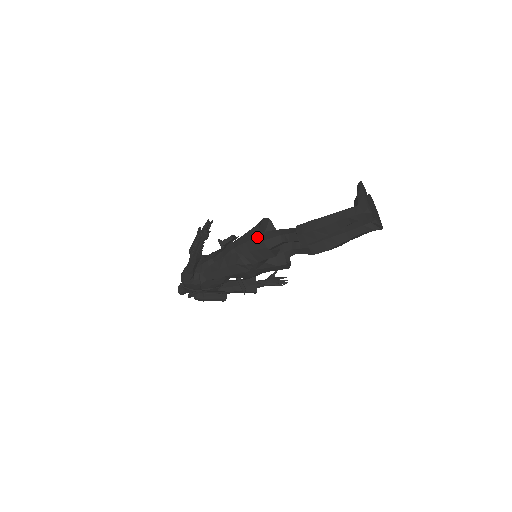
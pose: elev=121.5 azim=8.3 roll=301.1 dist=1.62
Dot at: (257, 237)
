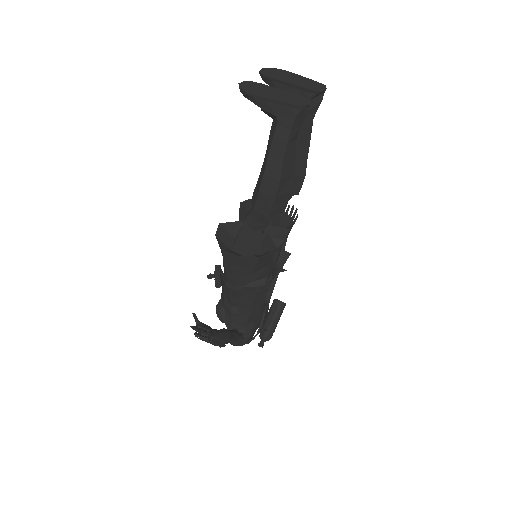
Dot at: (239, 260)
